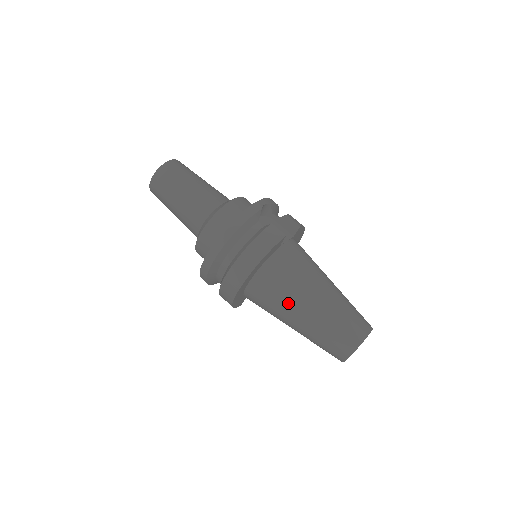
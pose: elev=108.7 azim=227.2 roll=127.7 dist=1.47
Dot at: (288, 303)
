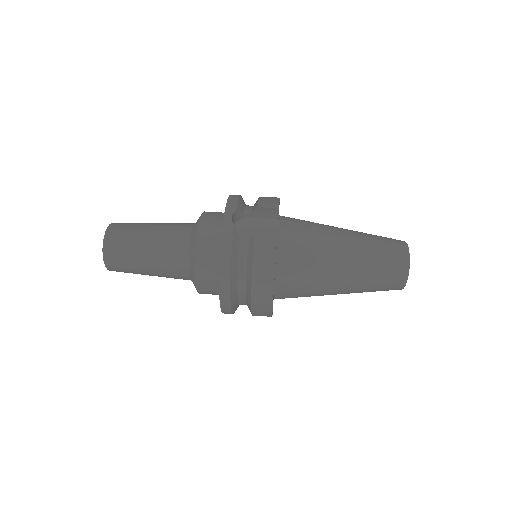
Dot at: (322, 285)
